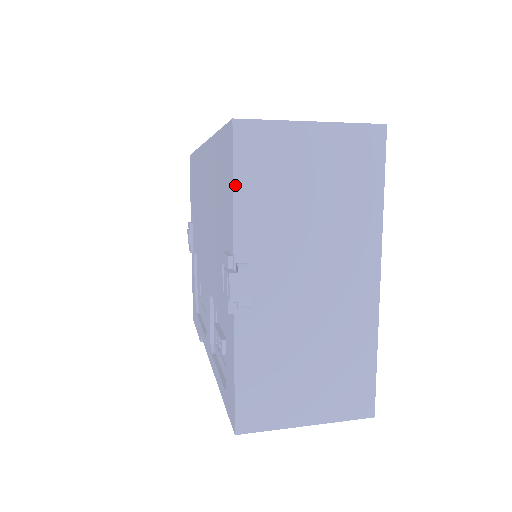
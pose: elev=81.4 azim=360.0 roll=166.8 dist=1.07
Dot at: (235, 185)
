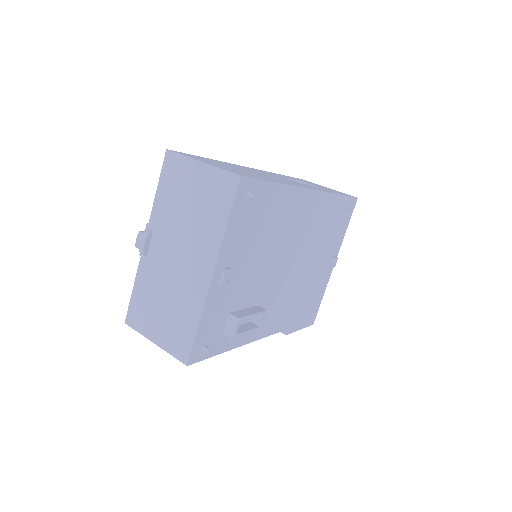
Dot at: (158, 186)
